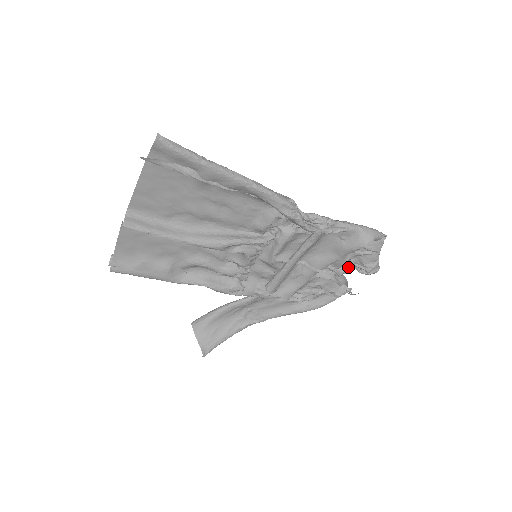
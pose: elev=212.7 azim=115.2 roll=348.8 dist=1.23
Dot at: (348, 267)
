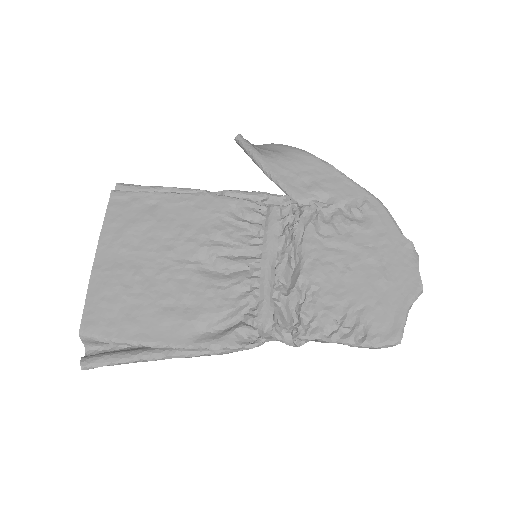
Dot at: (383, 274)
